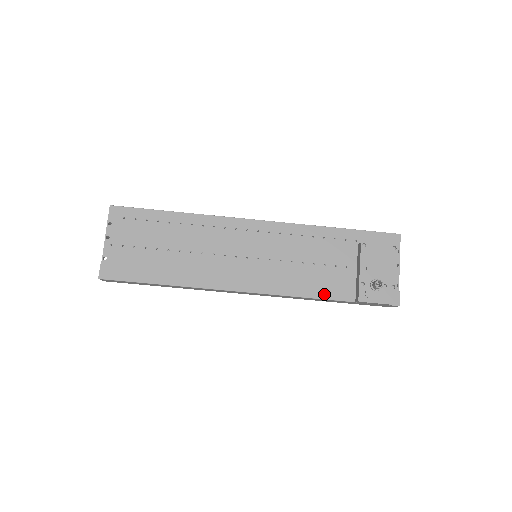
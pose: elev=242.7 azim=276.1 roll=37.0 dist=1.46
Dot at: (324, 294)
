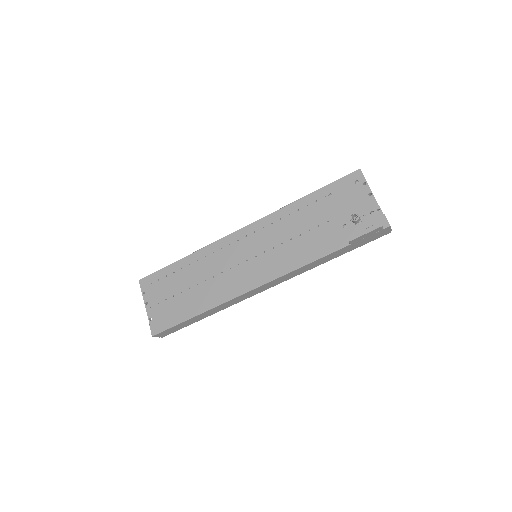
Dot at: (320, 253)
